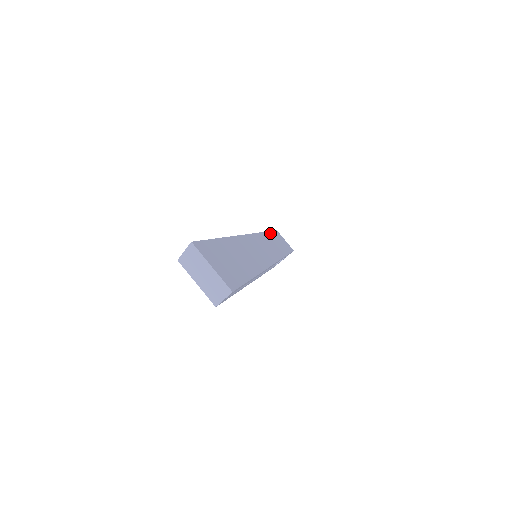
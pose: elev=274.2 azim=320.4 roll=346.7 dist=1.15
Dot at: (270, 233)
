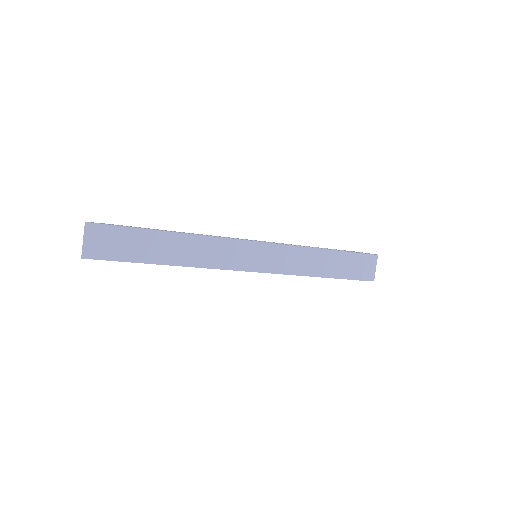
Dot at: (328, 251)
